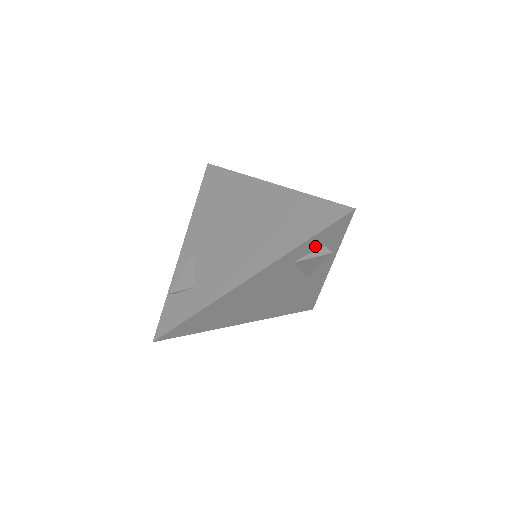
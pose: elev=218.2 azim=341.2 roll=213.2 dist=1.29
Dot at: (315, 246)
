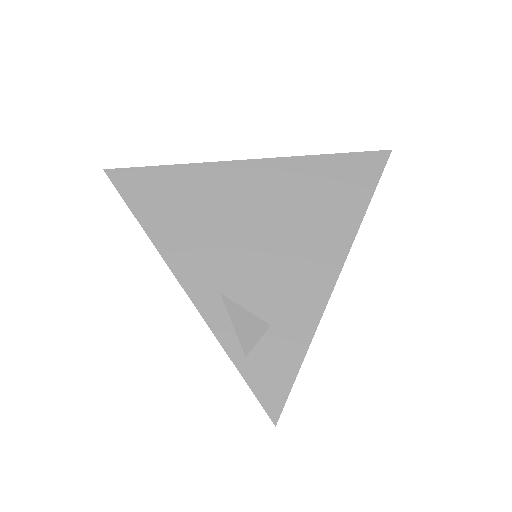
Dot at: occluded
